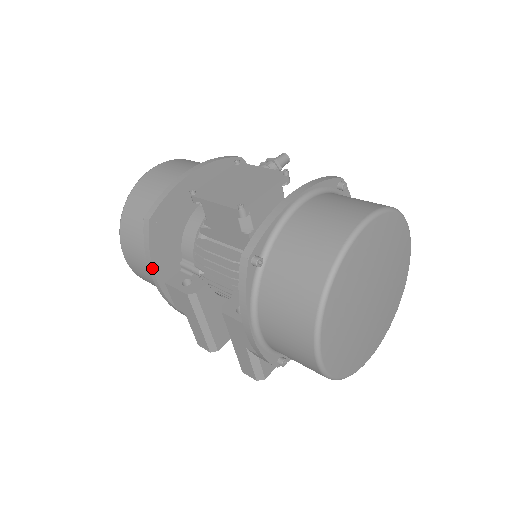
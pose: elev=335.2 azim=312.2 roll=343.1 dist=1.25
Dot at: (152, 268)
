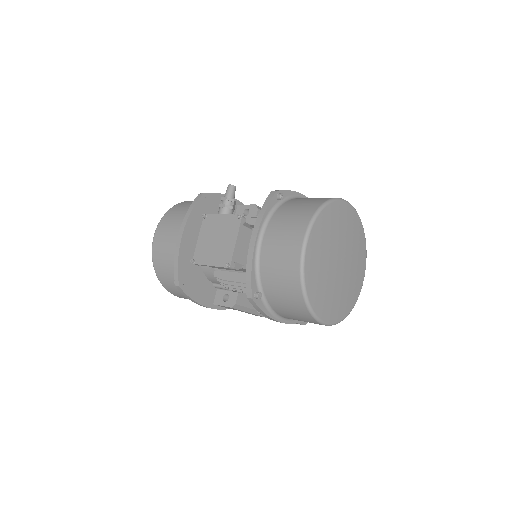
Dot at: occluded
